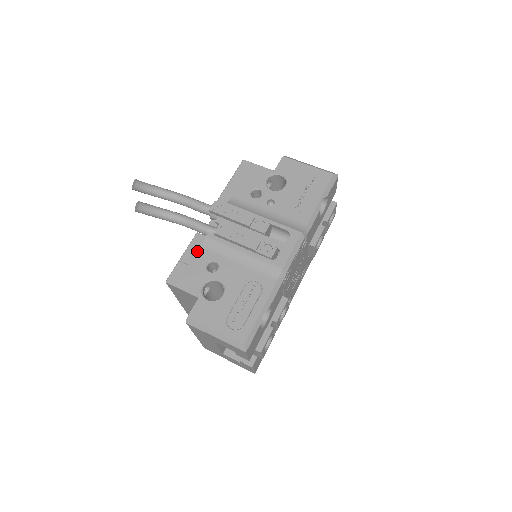
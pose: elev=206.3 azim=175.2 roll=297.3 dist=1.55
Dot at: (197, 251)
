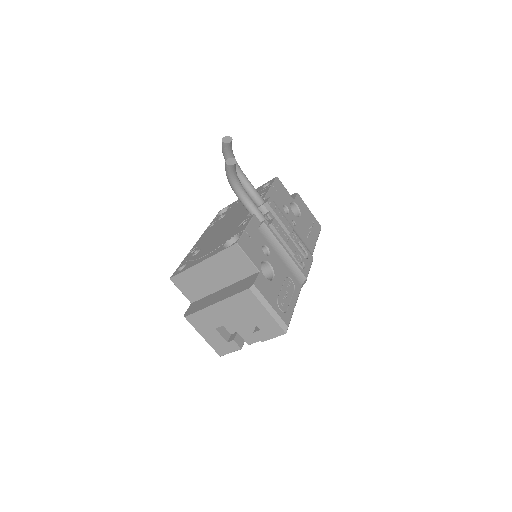
Dot at: (256, 230)
